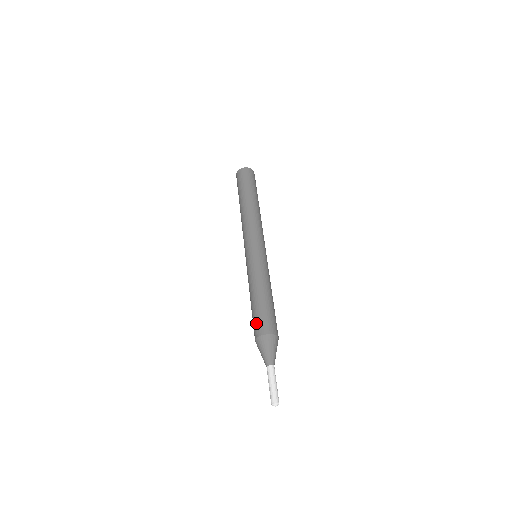
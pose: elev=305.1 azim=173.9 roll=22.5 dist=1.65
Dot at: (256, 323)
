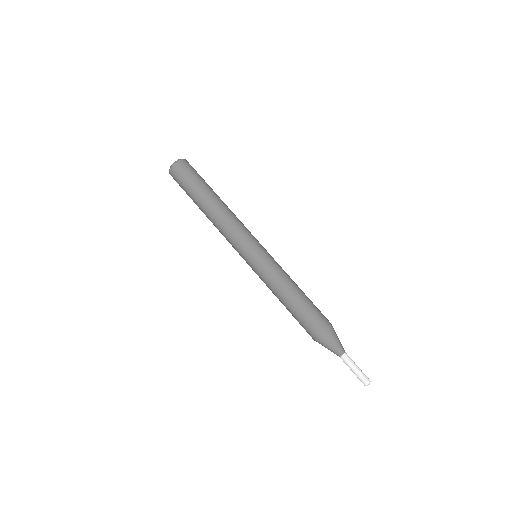
Dot at: (310, 323)
